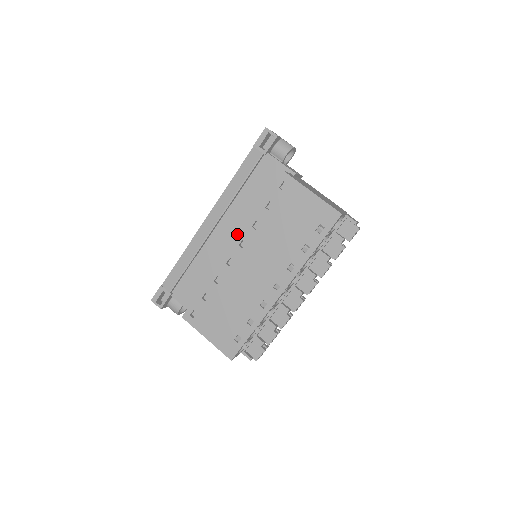
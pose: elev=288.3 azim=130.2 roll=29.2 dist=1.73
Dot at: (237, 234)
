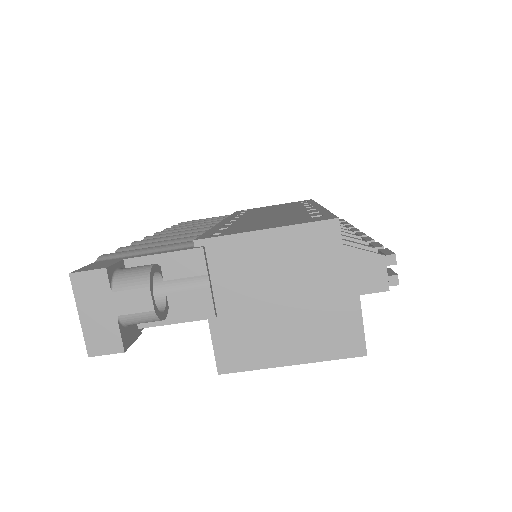
Dot at: occluded
